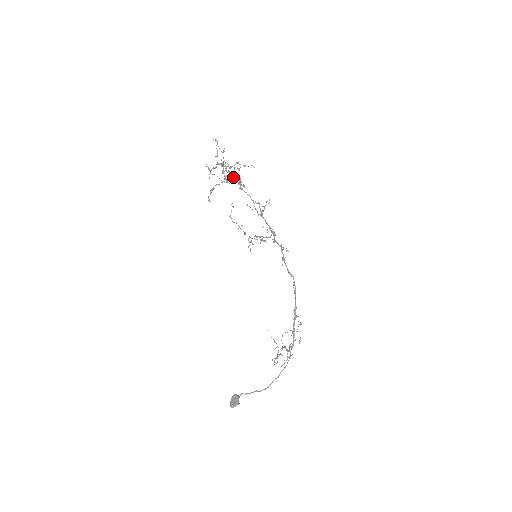
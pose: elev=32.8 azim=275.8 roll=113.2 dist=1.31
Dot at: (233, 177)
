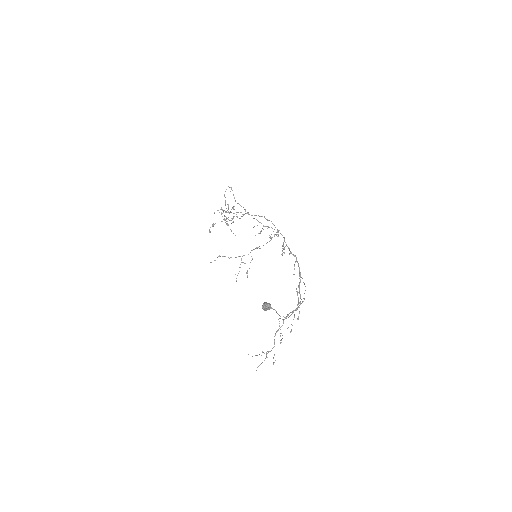
Dot at: (233, 218)
